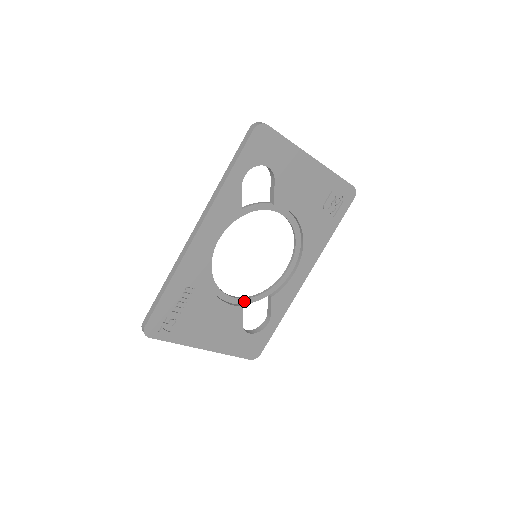
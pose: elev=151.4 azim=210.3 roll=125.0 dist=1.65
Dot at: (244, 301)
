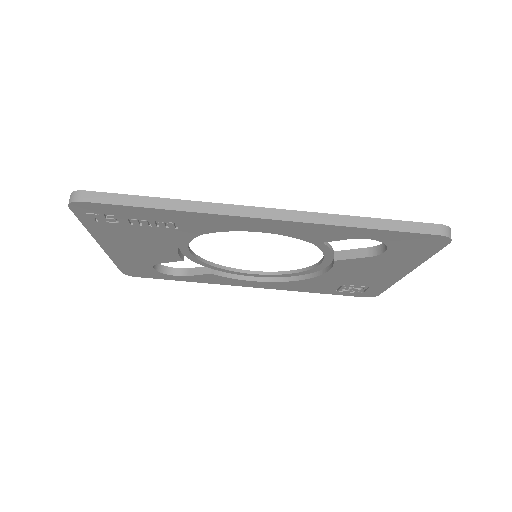
Dot at: (190, 256)
